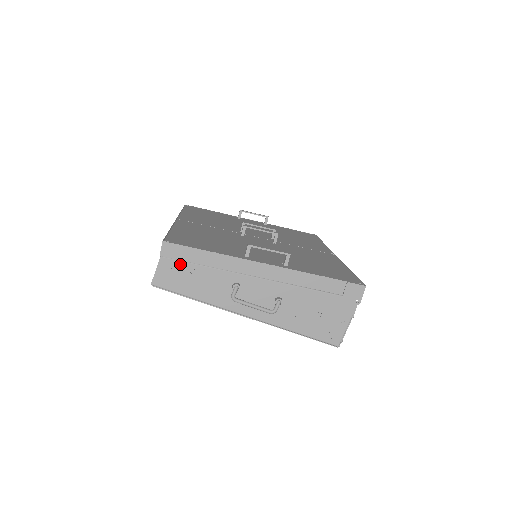
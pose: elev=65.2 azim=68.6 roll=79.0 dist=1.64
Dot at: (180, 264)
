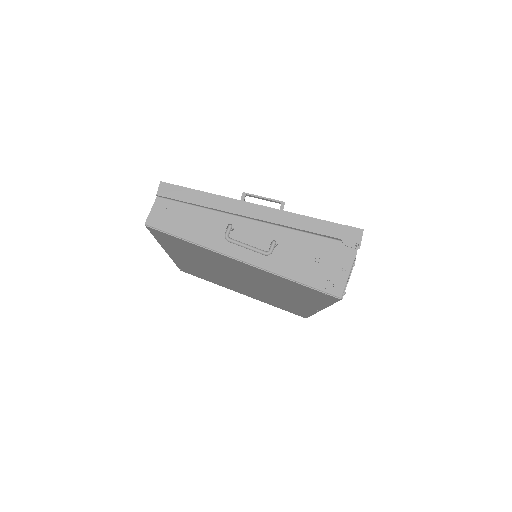
Dot at: (175, 204)
